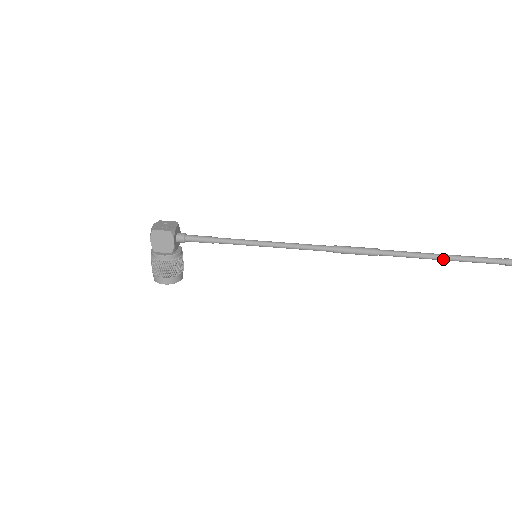
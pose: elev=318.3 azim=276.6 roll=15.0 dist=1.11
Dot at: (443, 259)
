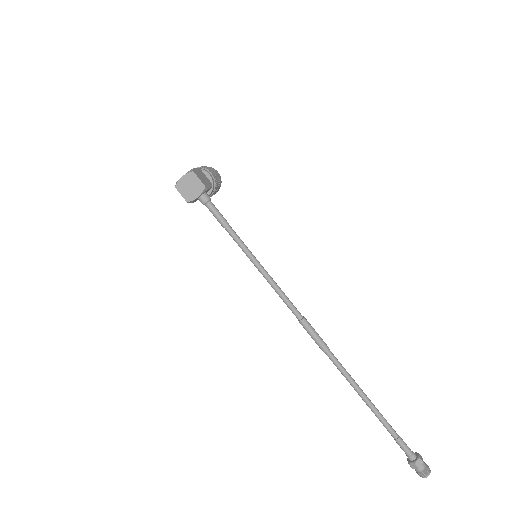
Dot at: (361, 397)
